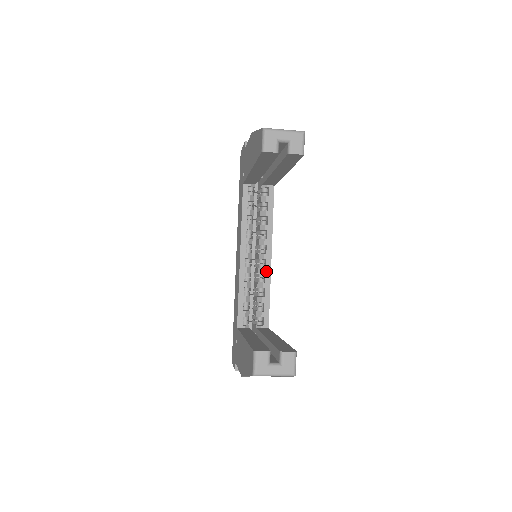
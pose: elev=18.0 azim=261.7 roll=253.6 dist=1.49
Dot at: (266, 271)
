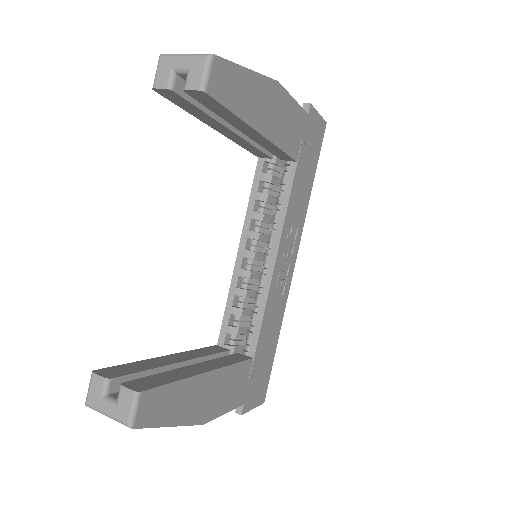
Dot at: (265, 279)
